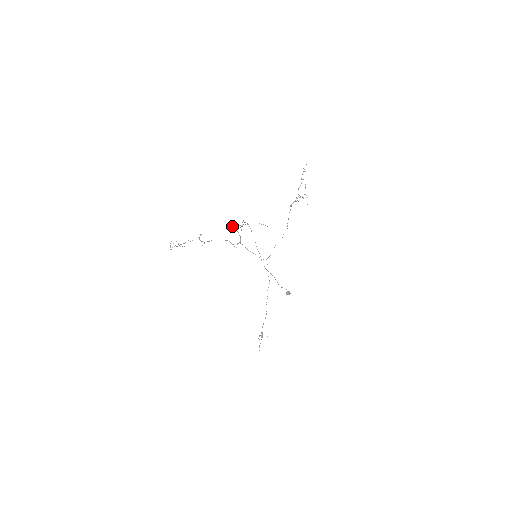
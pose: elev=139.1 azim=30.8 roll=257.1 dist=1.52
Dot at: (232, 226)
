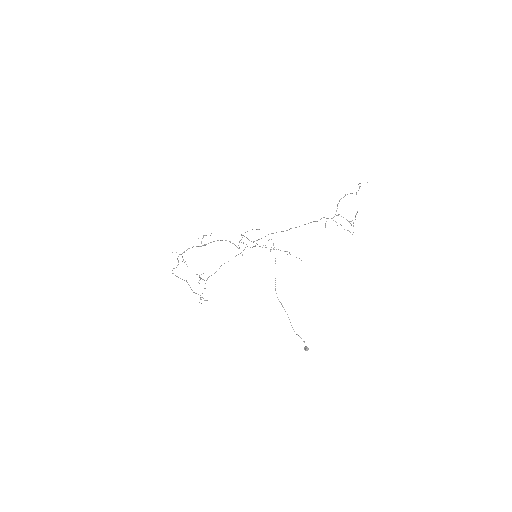
Dot at: (253, 241)
